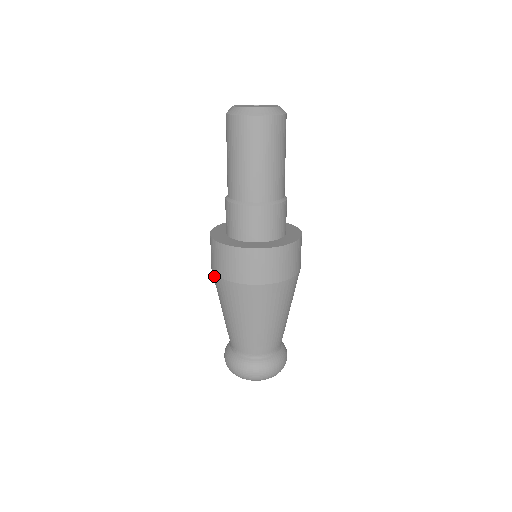
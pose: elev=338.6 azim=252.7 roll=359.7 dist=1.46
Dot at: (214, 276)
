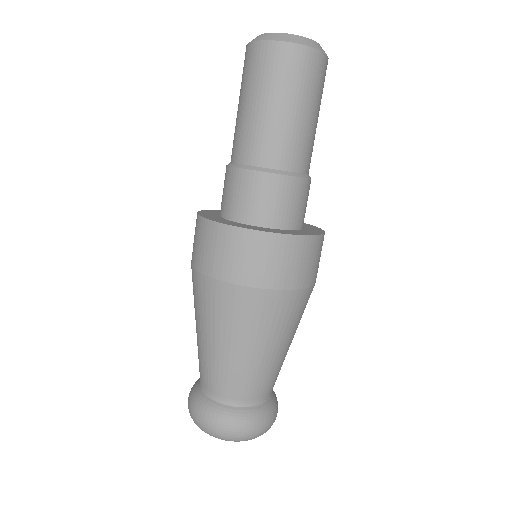
Dot at: occluded
